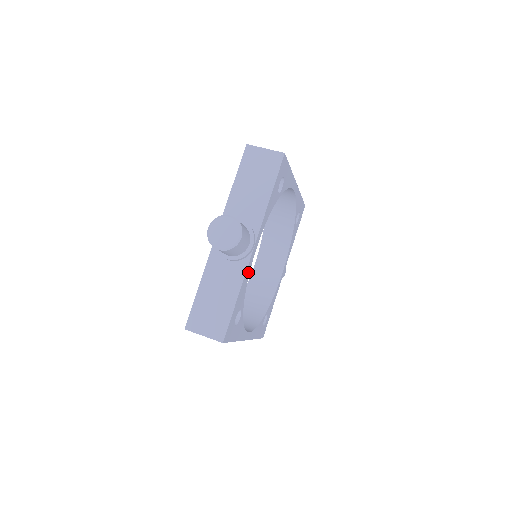
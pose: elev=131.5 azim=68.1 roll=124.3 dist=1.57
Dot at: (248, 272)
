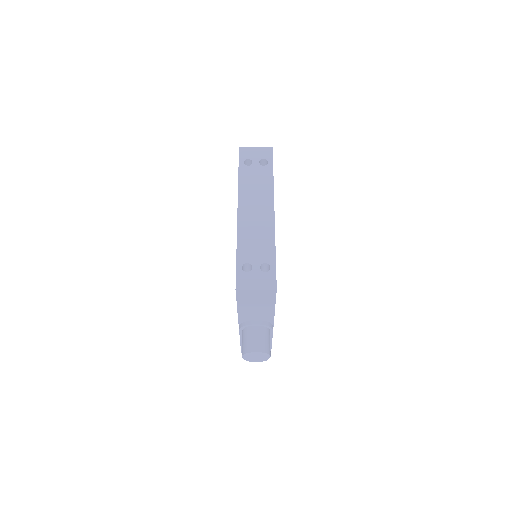
Dot at: occluded
